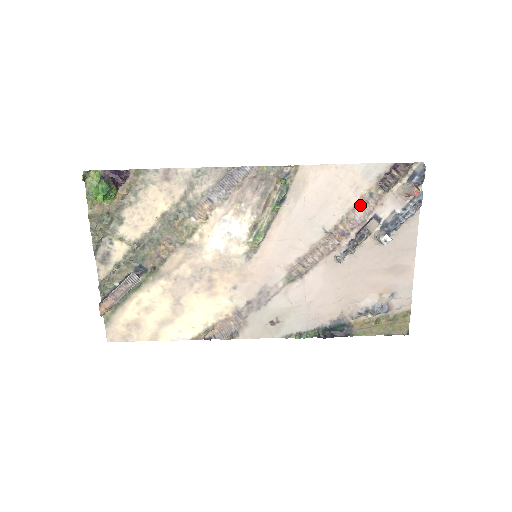
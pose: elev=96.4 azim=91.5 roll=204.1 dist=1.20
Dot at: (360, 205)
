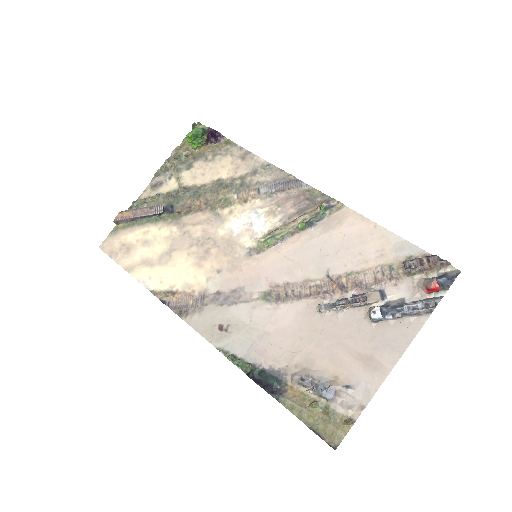
Dot at: (375, 272)
